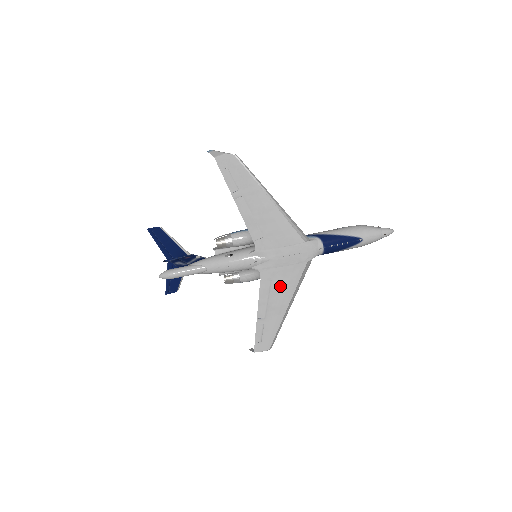
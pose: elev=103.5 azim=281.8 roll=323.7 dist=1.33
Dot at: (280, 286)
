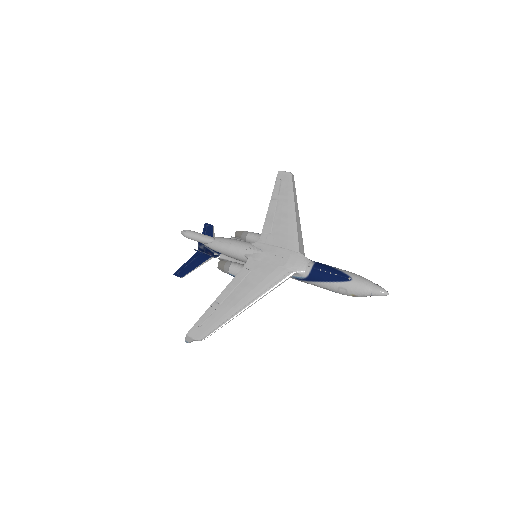
Dot at: (254, 280)
